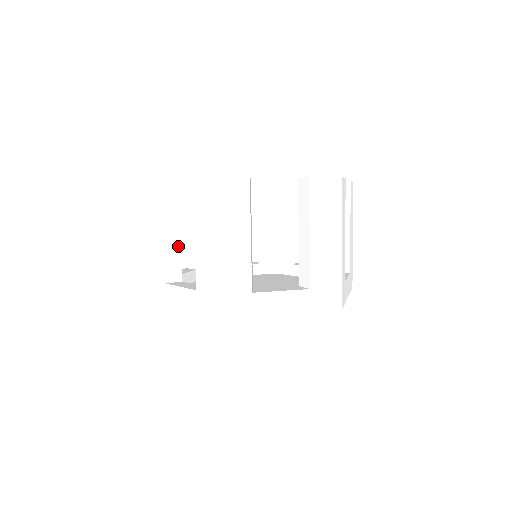
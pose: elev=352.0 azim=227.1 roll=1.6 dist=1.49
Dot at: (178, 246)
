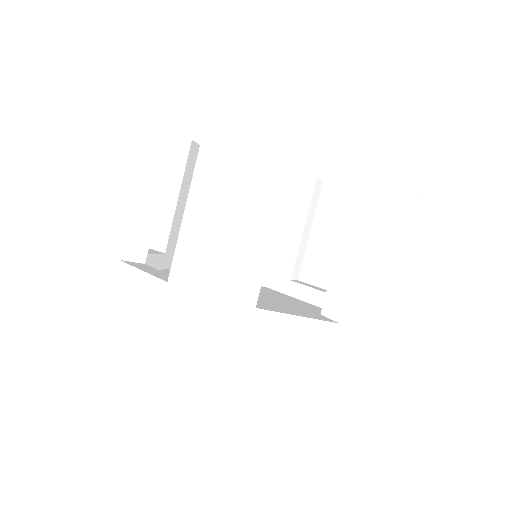
Dot at: (153, 210)
